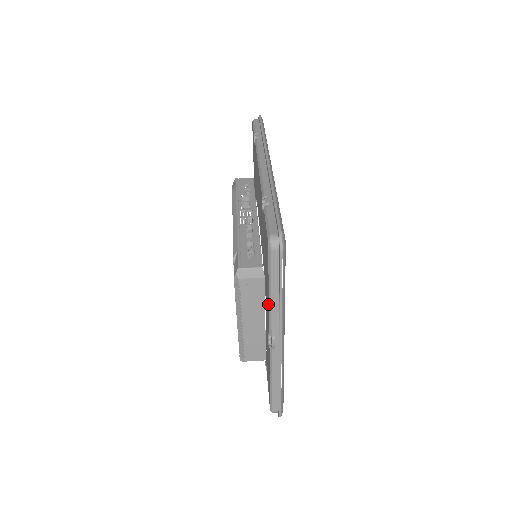
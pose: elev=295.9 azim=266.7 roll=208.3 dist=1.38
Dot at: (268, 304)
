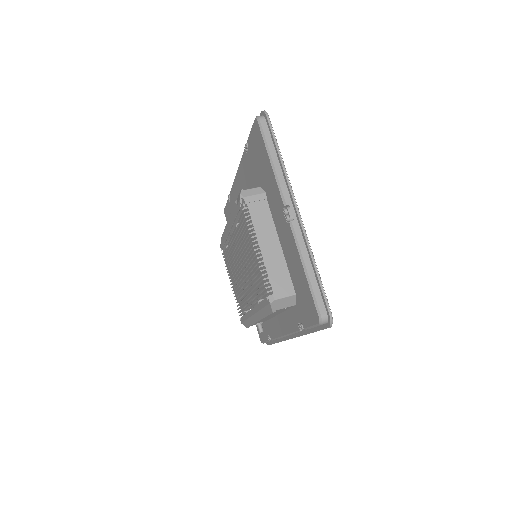
Dot at: (273, 179)
